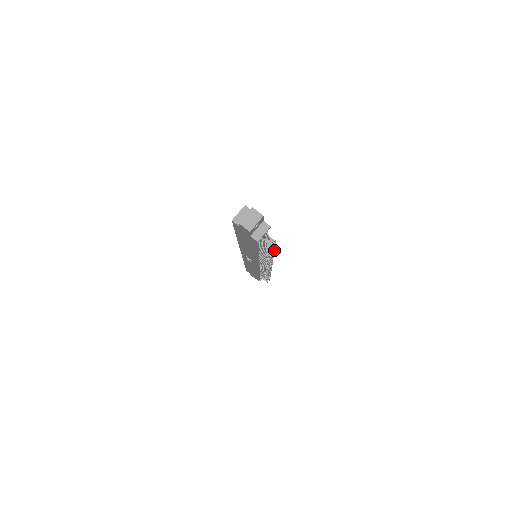
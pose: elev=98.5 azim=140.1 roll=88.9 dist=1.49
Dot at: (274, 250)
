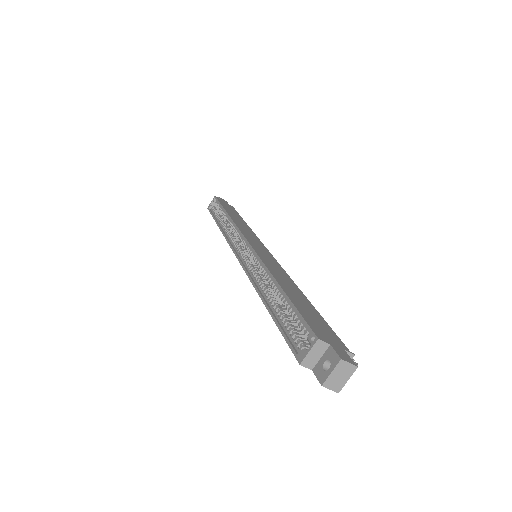
Dot at: occluded
